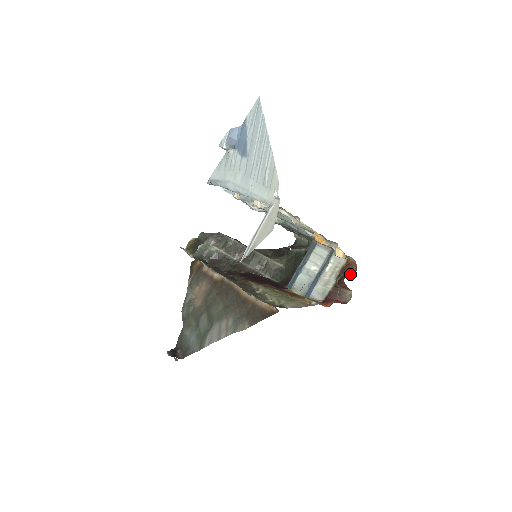
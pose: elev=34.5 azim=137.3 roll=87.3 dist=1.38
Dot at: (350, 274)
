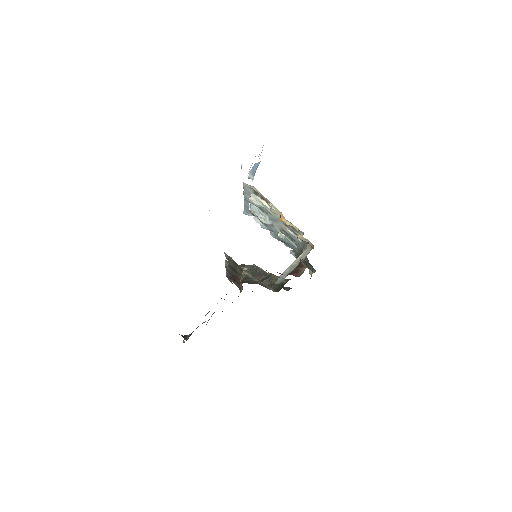
Dot at: occluded
